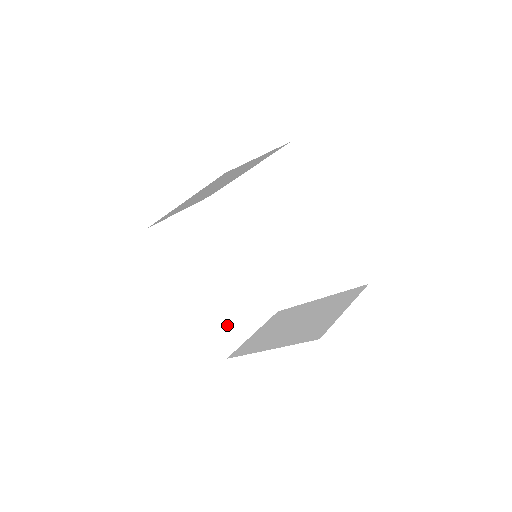
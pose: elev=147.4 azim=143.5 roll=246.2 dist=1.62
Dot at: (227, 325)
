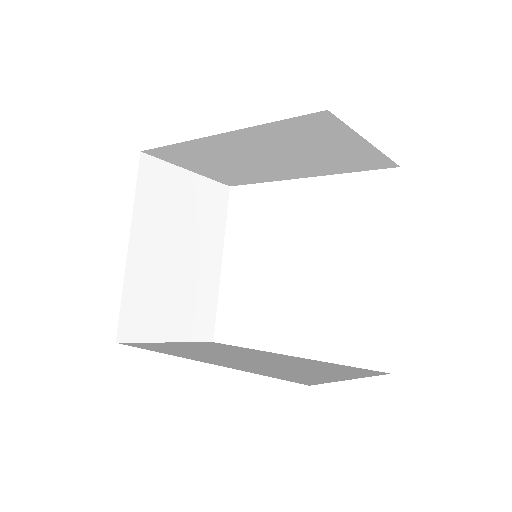
Dot at: (289, 373)
